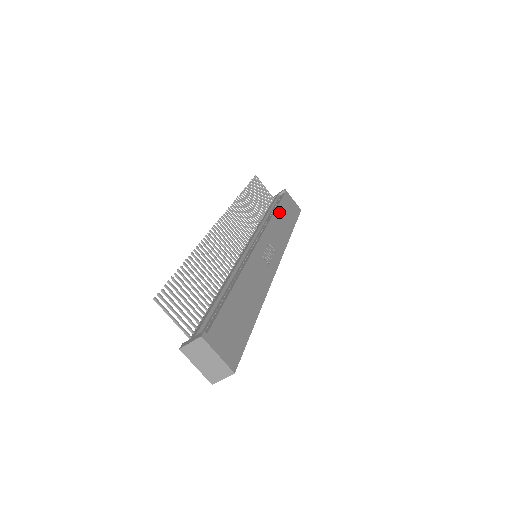
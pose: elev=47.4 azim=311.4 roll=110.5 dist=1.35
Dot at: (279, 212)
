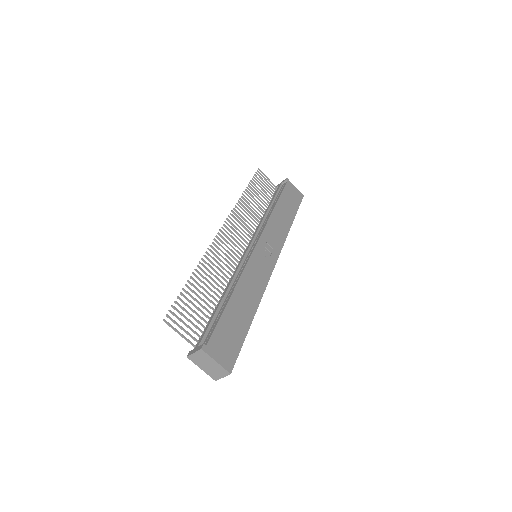
Dot at: (279, 206)
